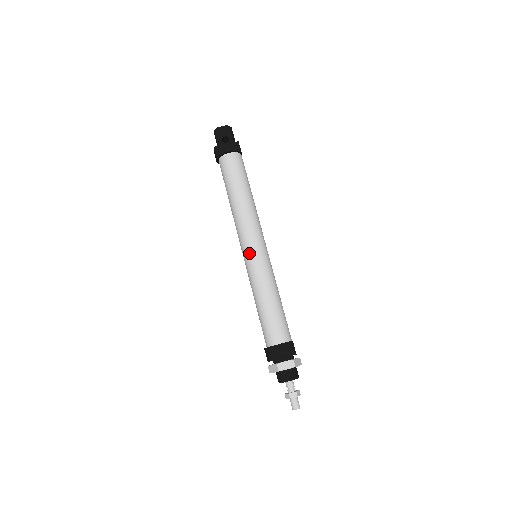
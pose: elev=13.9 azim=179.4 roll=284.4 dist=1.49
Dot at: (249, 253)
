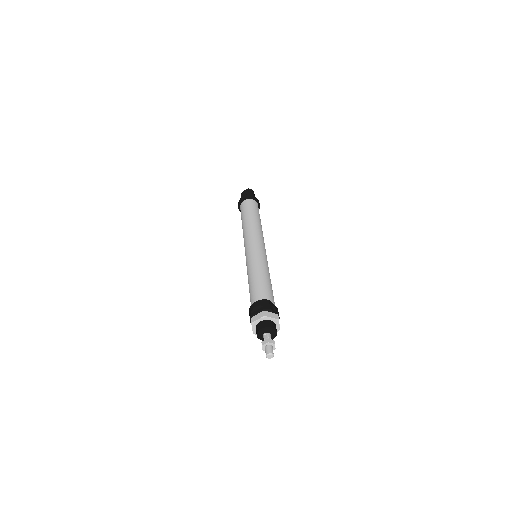
Dot at: (246, 252)
